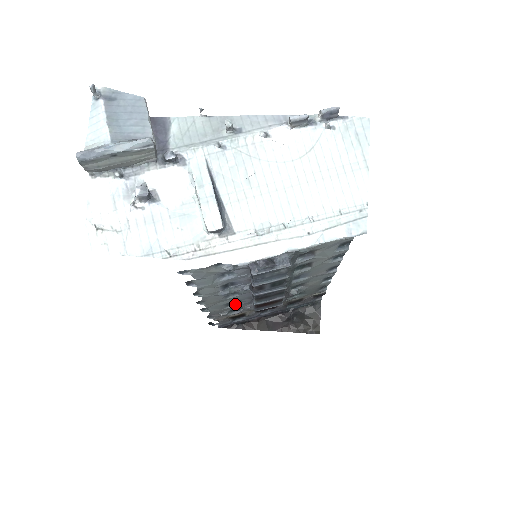
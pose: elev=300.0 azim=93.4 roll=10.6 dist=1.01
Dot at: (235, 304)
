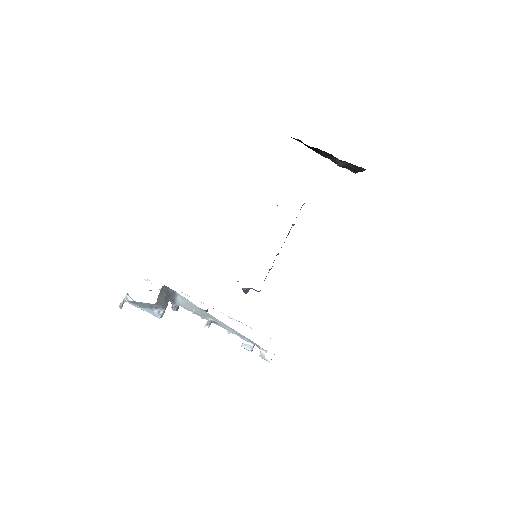
Dot at: occluded
